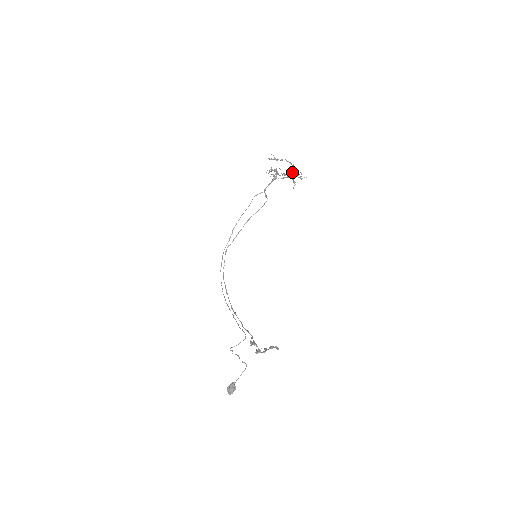
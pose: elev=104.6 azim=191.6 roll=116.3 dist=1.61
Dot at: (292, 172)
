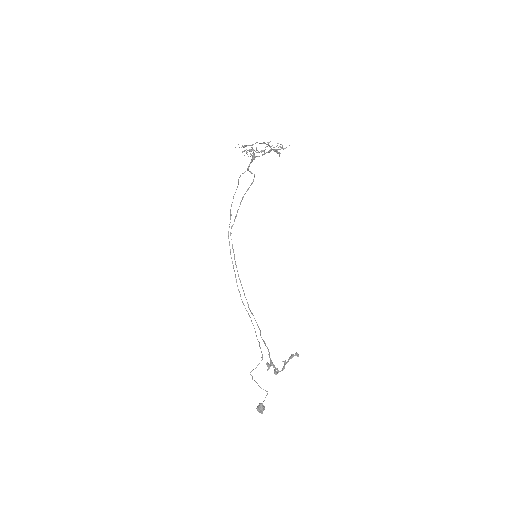
Dot at: occluded
